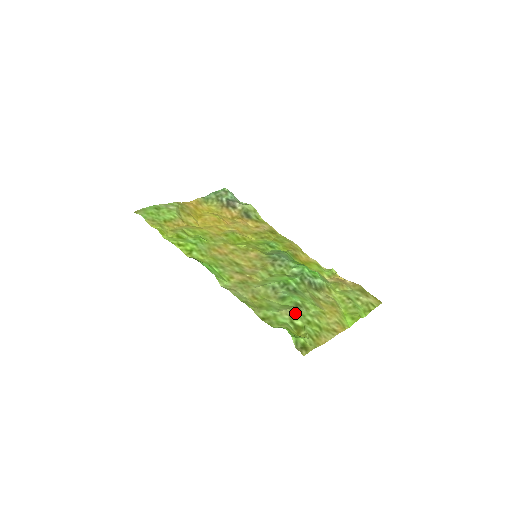
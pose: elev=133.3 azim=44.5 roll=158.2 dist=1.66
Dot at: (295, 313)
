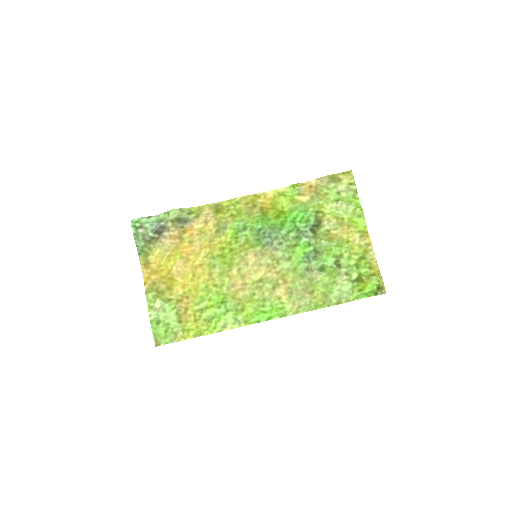
Dot at: (345, 273)
